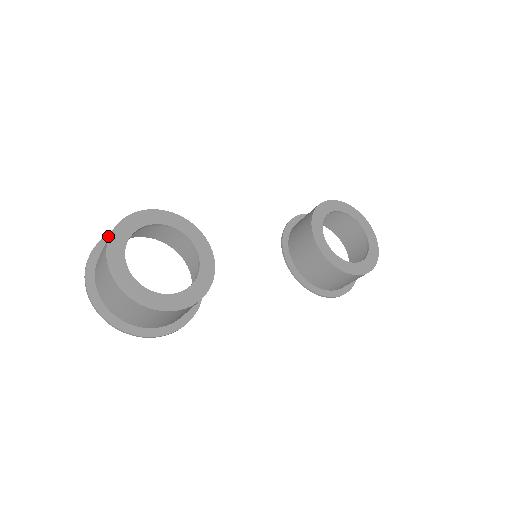
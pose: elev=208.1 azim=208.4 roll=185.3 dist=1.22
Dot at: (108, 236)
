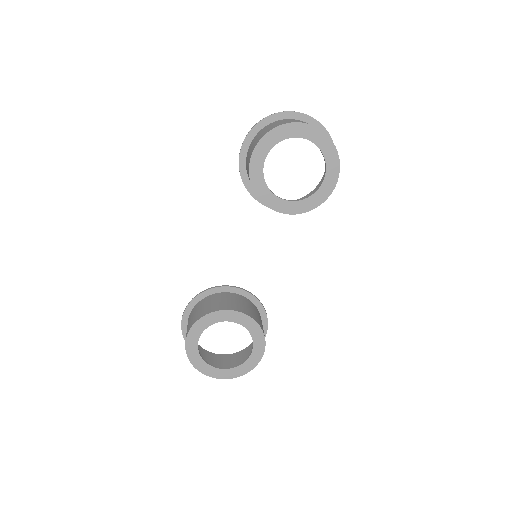
Dot at: (183, 333)
